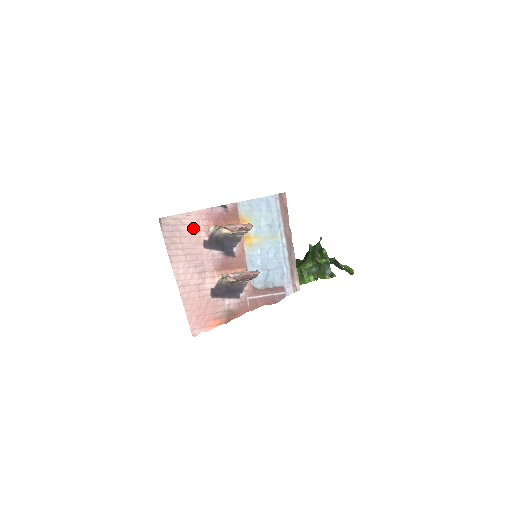
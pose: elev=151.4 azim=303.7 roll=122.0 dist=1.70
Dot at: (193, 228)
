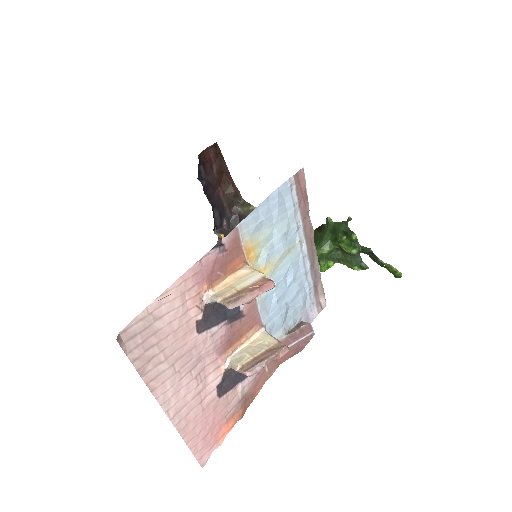
Dot at: (176, 313)
